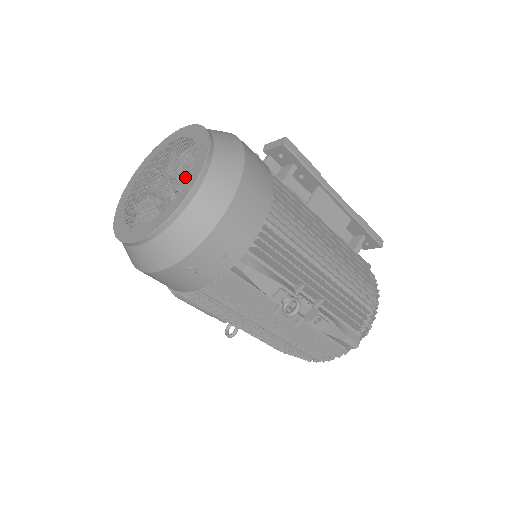
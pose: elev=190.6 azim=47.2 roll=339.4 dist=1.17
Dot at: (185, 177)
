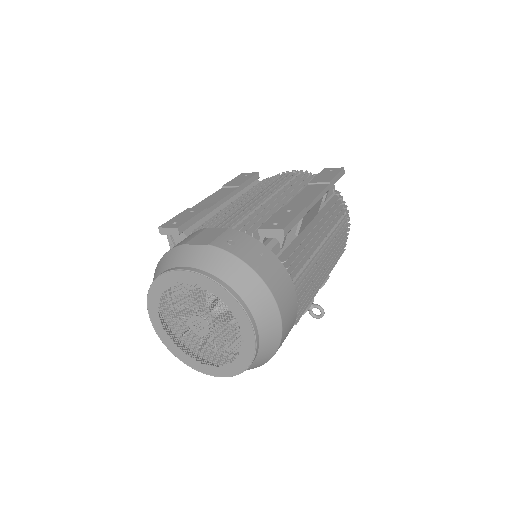
Dot at: occluded
